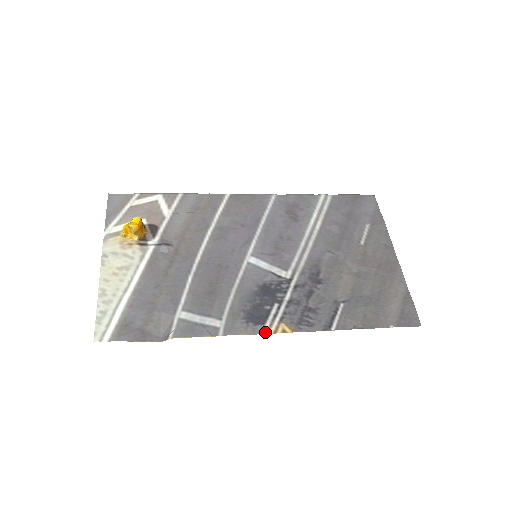
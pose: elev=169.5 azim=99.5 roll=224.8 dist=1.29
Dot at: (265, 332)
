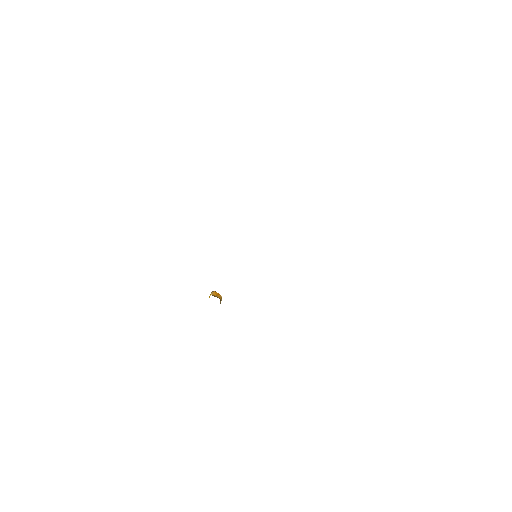
Dot at: occluded
